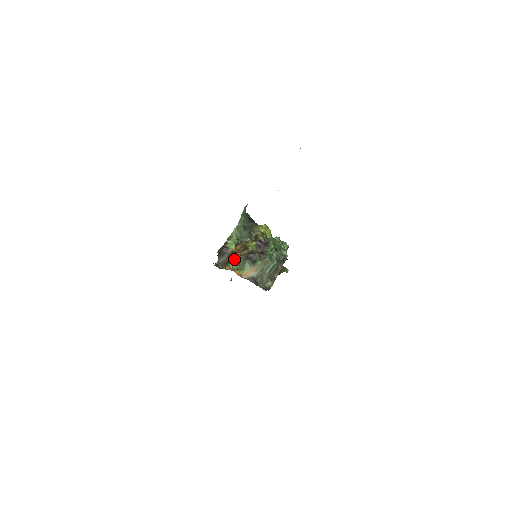
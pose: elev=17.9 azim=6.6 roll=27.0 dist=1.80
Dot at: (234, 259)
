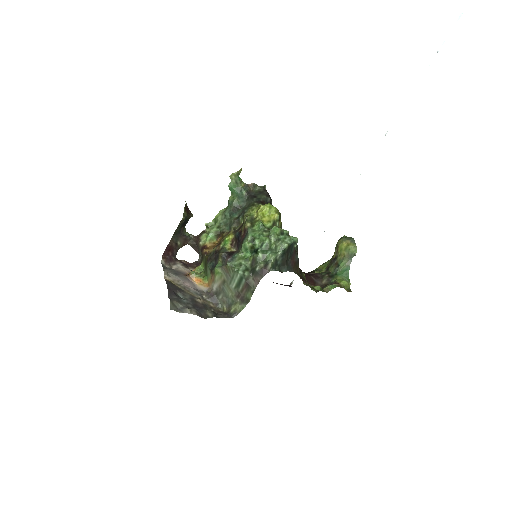
Dot at: (203, 258)
